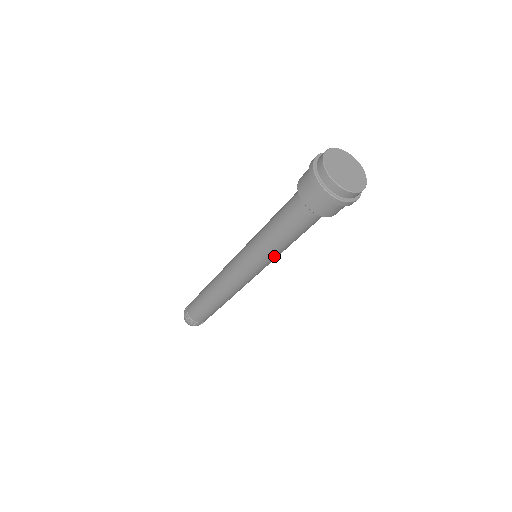
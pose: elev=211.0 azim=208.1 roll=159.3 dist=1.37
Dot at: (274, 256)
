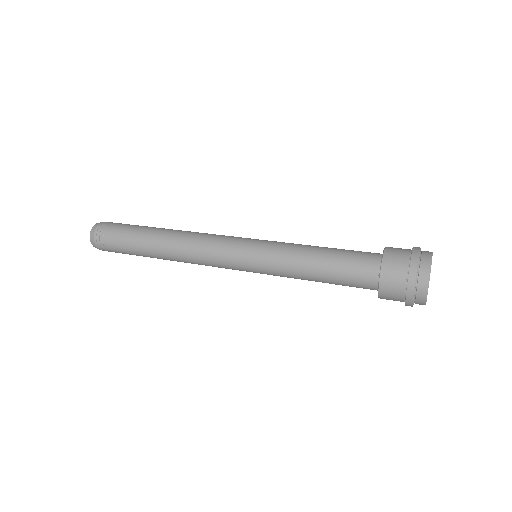
Dot at: occluded
